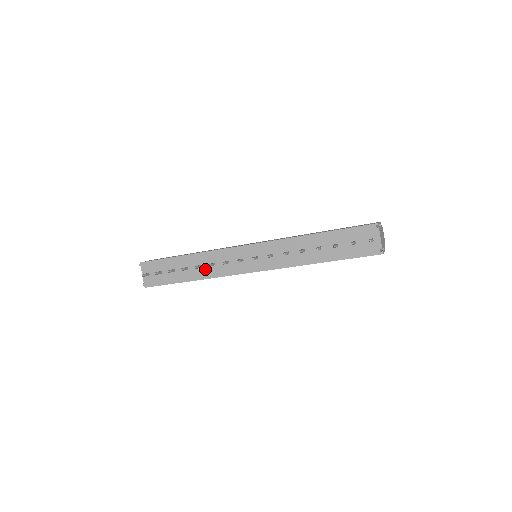
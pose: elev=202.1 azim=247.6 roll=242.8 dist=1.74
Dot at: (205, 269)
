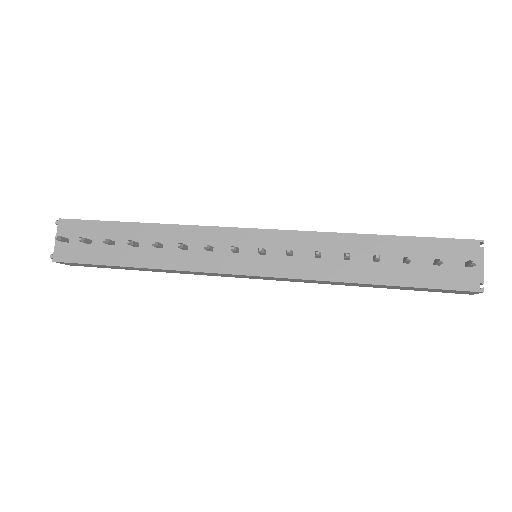
Dot at: (168, 252)
